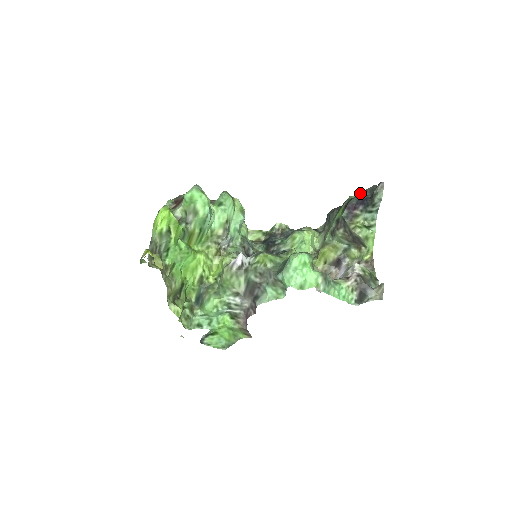
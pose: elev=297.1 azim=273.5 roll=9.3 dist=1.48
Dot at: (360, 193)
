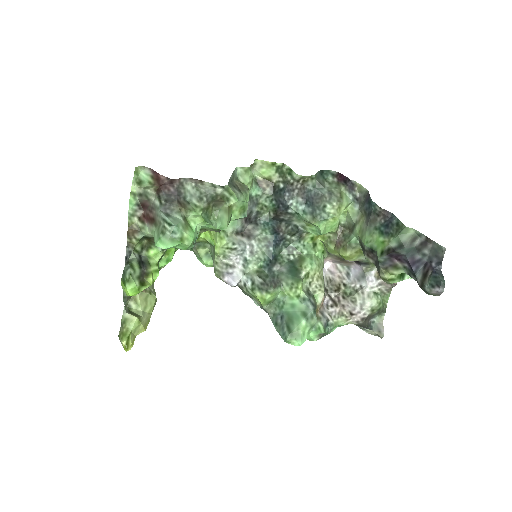
Dot at: (421, 234)
